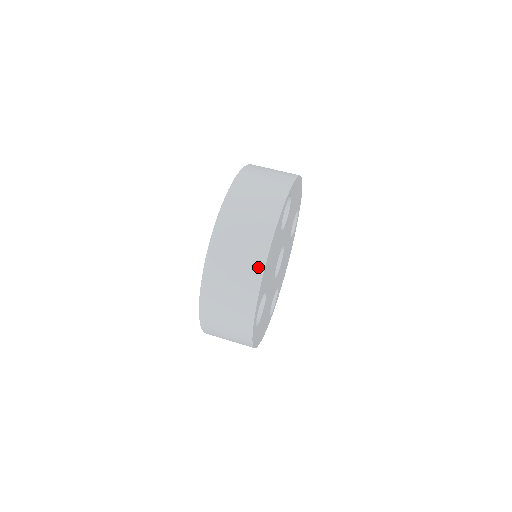
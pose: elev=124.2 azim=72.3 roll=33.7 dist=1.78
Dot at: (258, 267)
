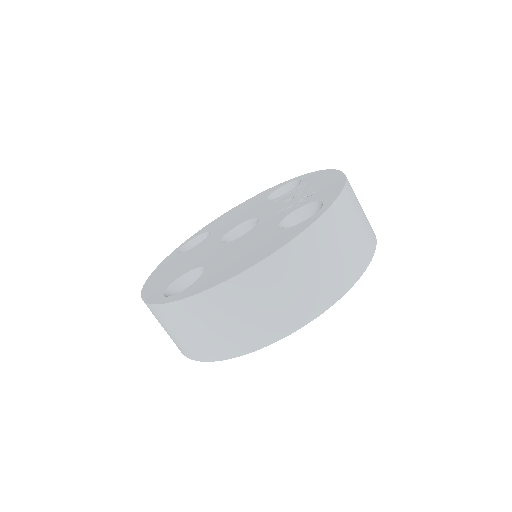
Dot at: (271, 335)
